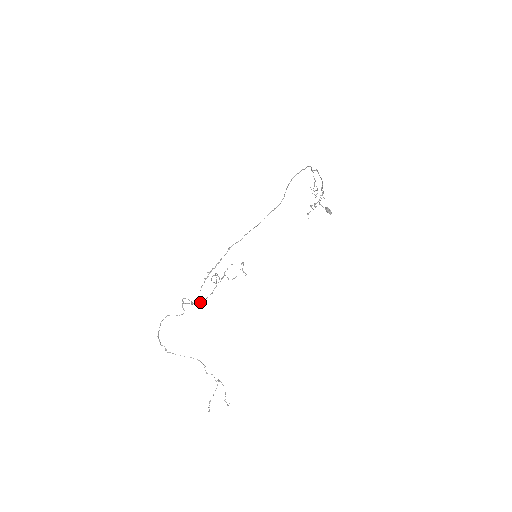
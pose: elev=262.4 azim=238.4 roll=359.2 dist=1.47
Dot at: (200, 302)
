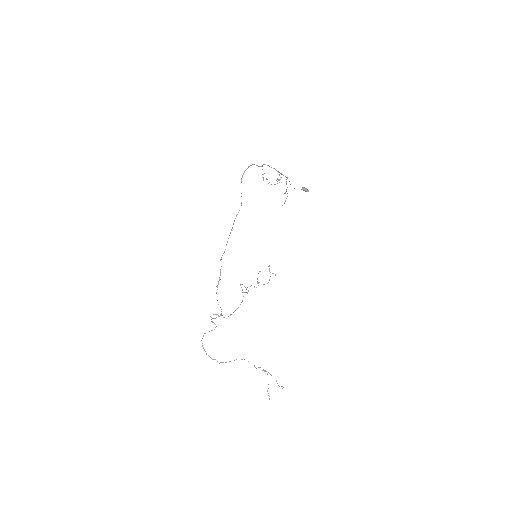
Dot at: occluded
